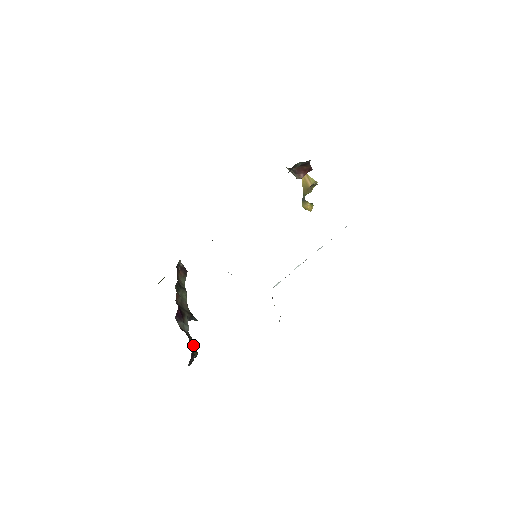
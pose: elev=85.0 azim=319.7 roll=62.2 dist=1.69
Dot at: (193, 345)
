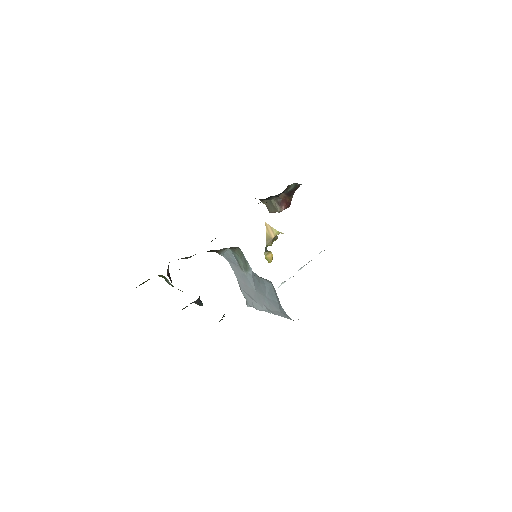
Dot at: occluded
